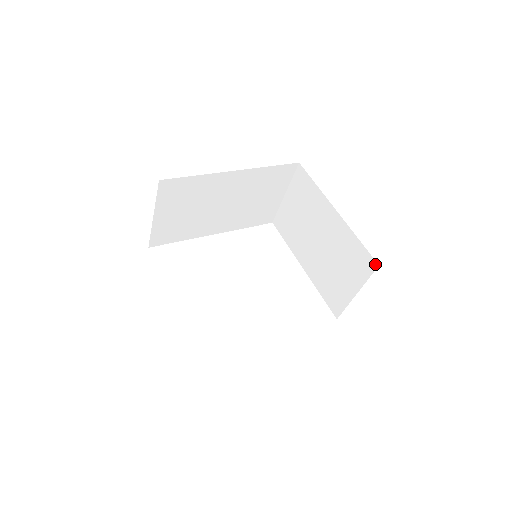
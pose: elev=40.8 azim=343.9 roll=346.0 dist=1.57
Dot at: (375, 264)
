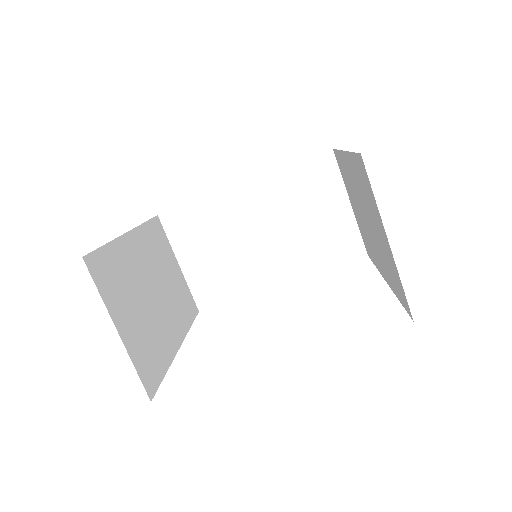
Dot at: (361, 159)
